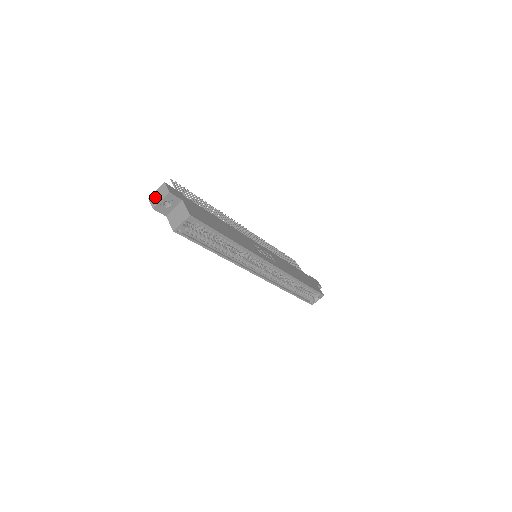
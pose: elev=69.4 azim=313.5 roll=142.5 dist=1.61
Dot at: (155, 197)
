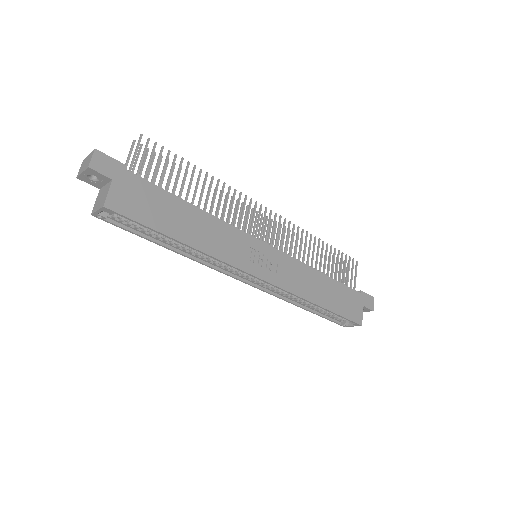
Dot at: (84, 163)
